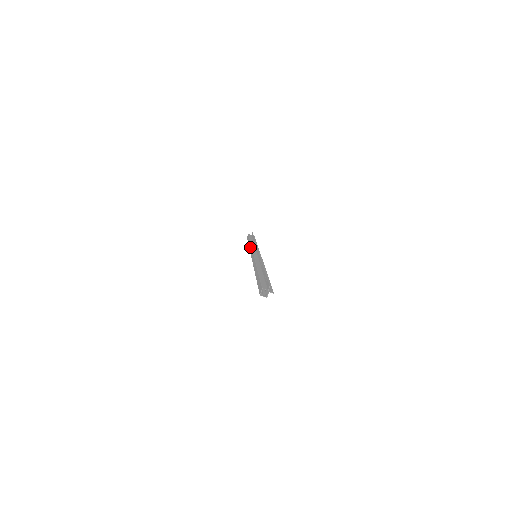
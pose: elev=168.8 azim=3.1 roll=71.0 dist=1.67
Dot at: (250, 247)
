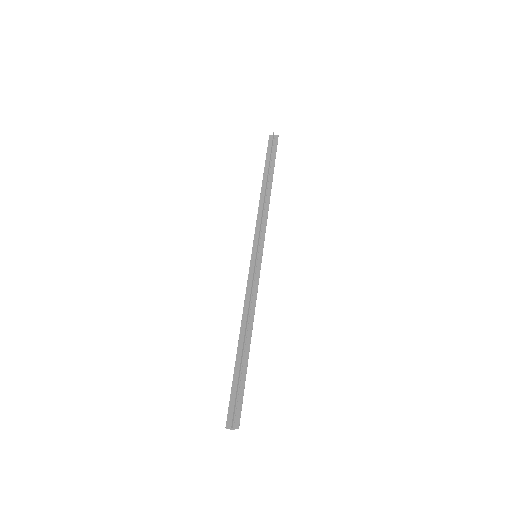
Dot at: (258, 211)
